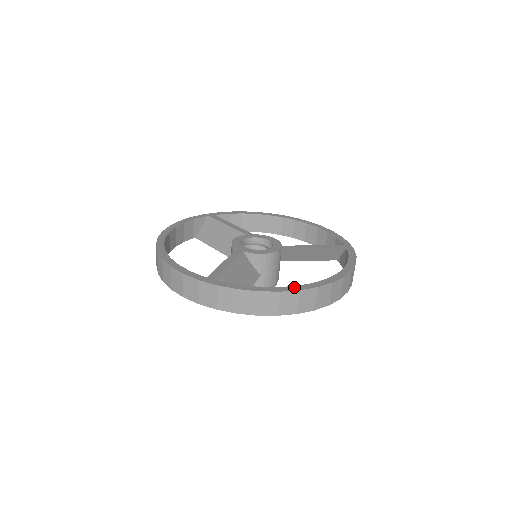
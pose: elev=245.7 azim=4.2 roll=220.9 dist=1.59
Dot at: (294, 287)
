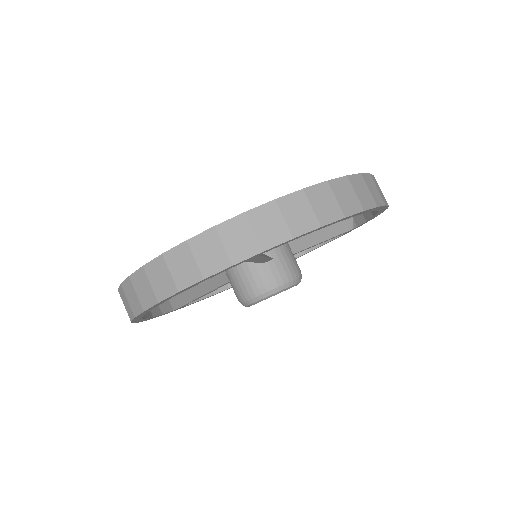
Dot at: occluded
